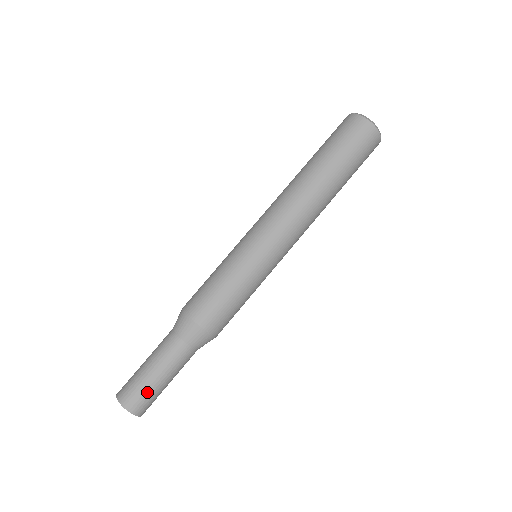
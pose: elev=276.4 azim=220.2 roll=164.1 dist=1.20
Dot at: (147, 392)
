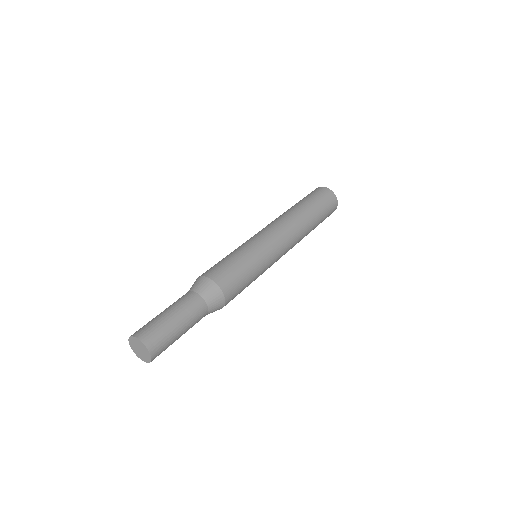
Dot at: (151, 322)
